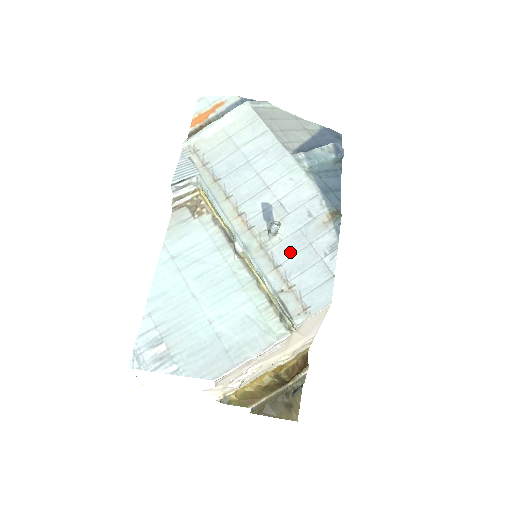
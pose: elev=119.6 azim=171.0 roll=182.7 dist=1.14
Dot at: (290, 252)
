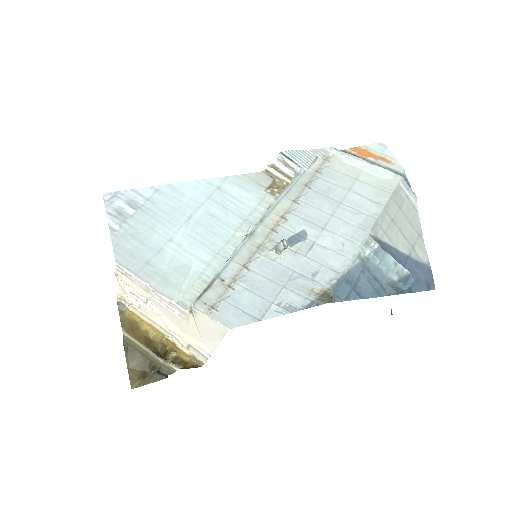
Dot at: (266, 272)
